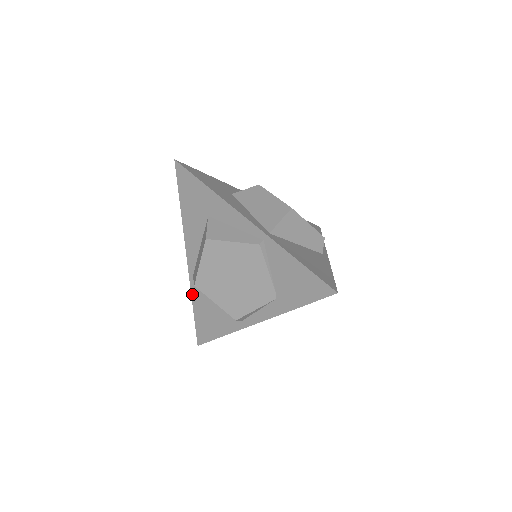
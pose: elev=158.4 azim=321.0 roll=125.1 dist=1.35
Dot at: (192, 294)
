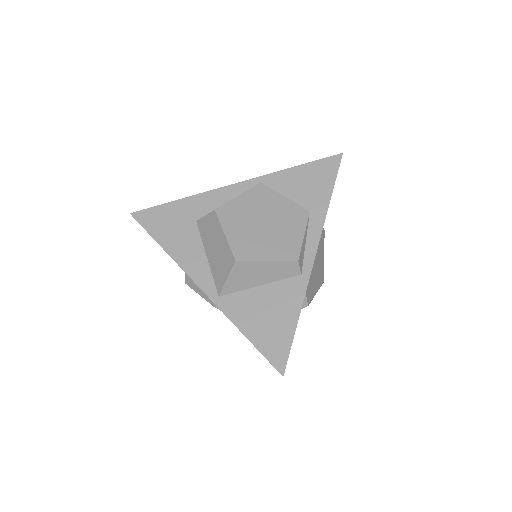
Dot at: (231, 319)
